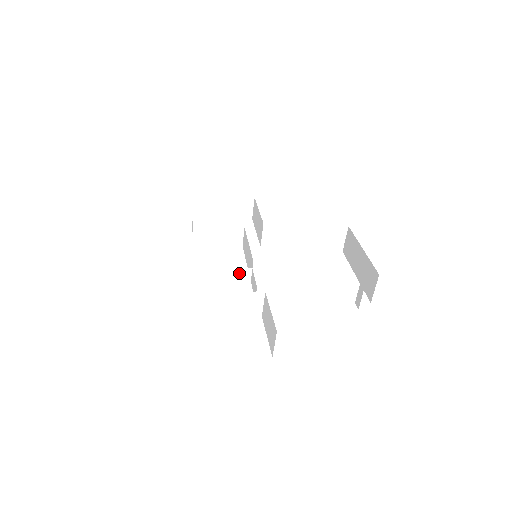
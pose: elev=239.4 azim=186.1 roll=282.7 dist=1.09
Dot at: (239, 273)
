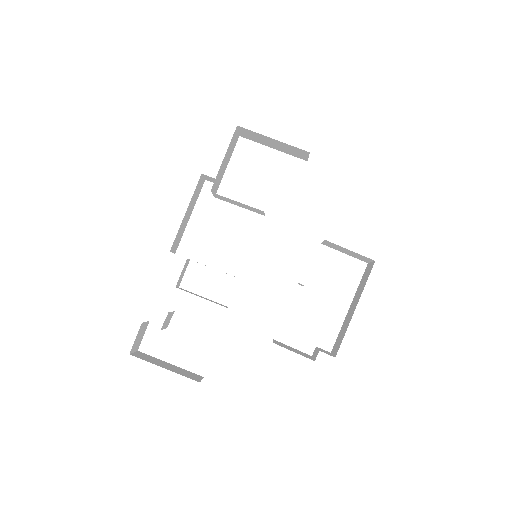
Dot at: occluded
